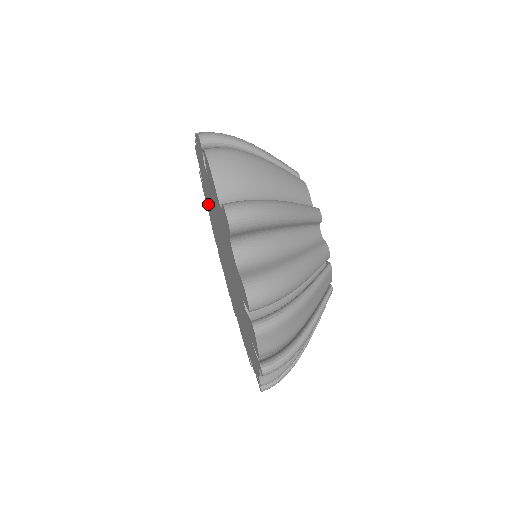
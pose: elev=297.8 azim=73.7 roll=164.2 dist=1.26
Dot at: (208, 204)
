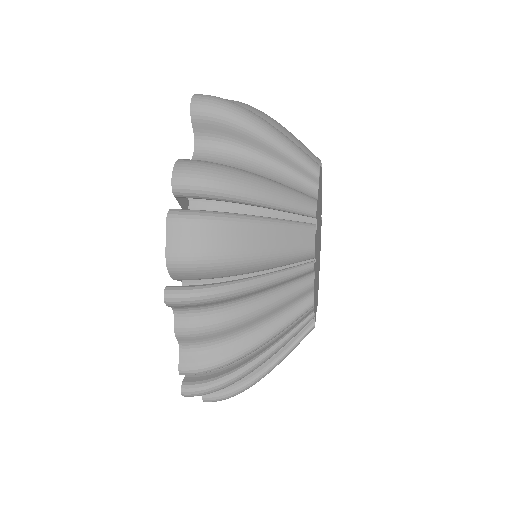
Dot at: occluded
